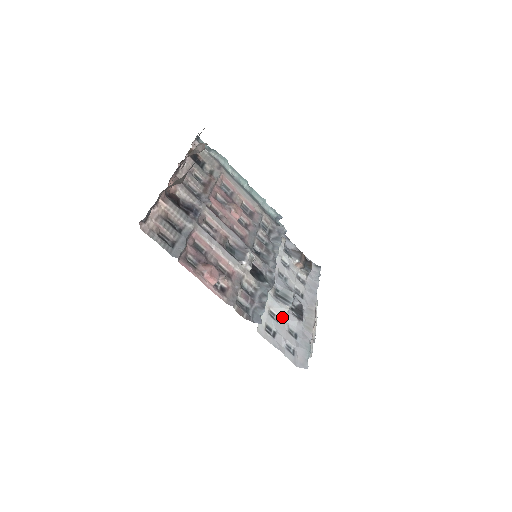
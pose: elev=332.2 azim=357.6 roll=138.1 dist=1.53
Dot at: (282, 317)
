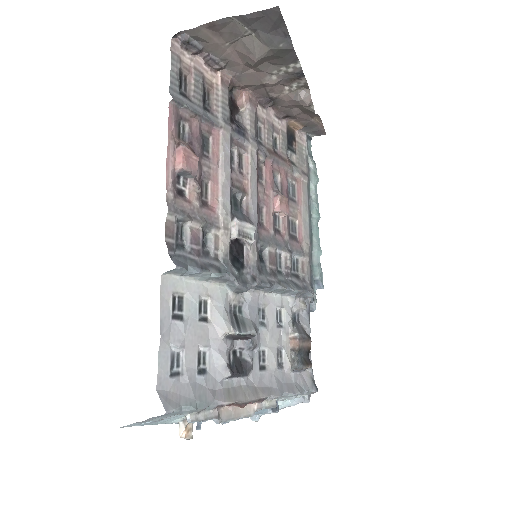
Dot at: (212, 329)
